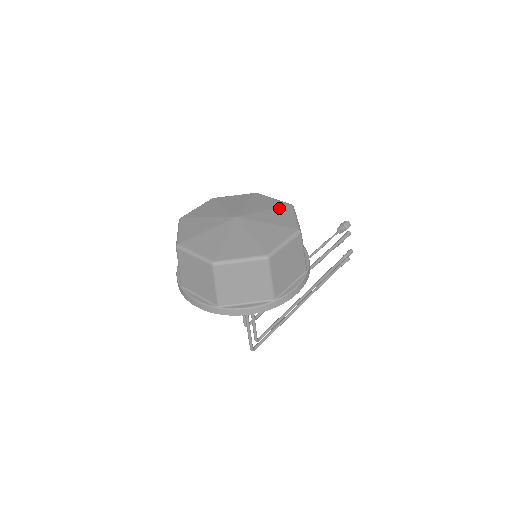
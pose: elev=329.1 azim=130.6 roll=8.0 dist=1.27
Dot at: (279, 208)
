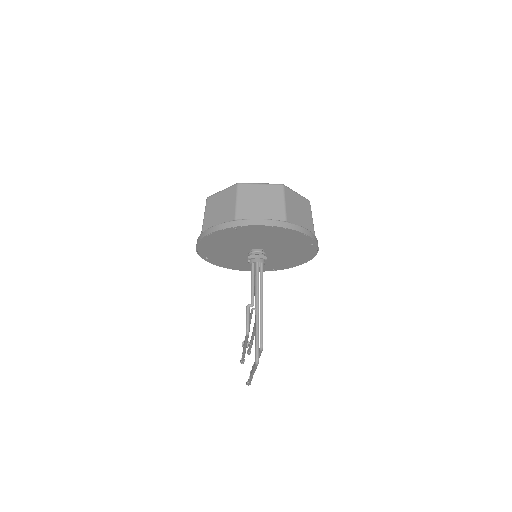
Dot at: occluded
